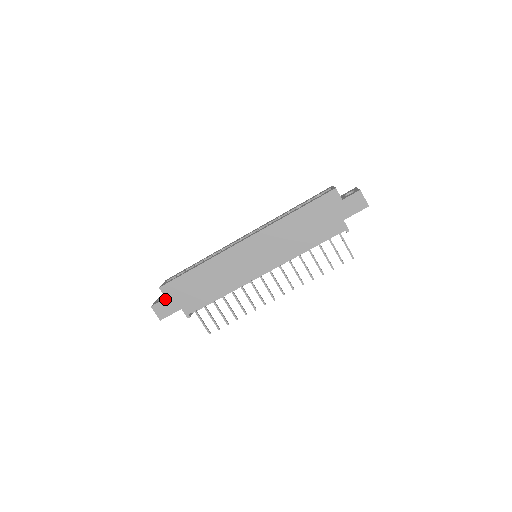
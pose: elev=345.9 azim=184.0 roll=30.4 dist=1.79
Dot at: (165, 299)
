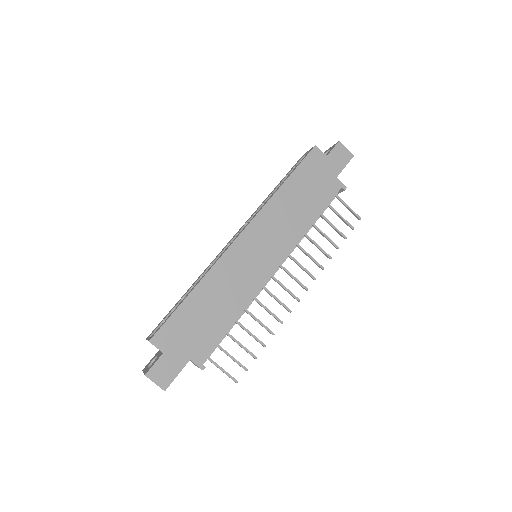
Dot at: (162, 355)
